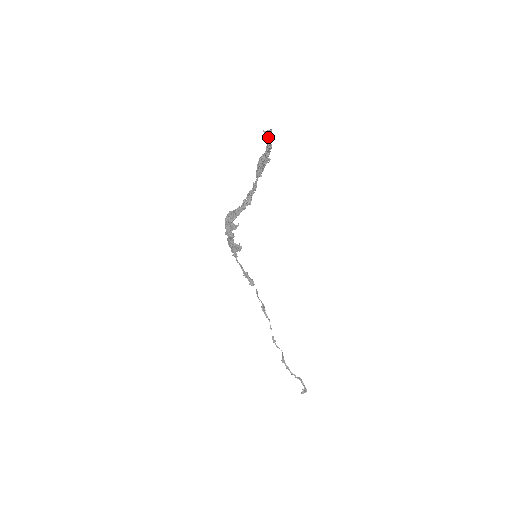
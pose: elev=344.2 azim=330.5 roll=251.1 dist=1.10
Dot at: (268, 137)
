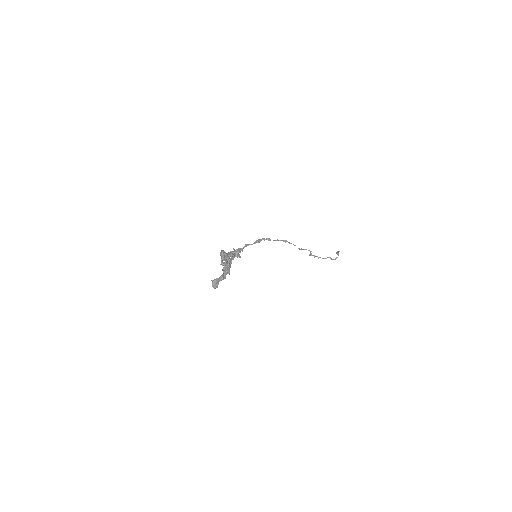
Dot at: (216, 284)
